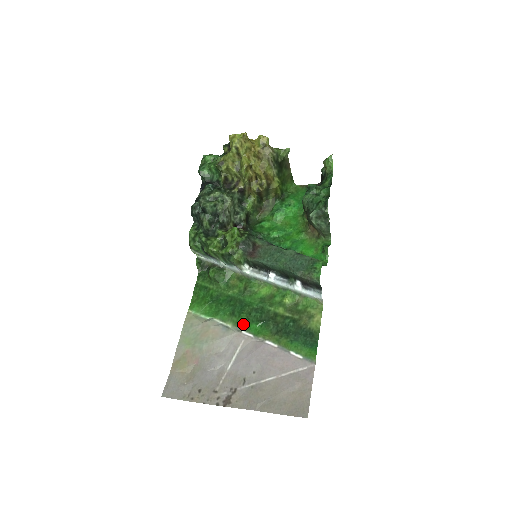
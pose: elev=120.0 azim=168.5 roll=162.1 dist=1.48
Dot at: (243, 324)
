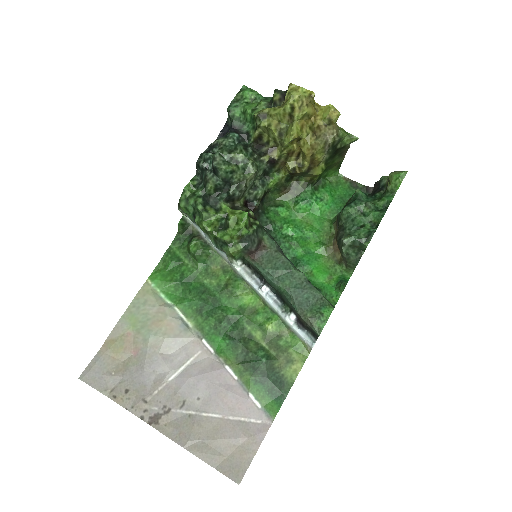
Dot at: (207, 331)
